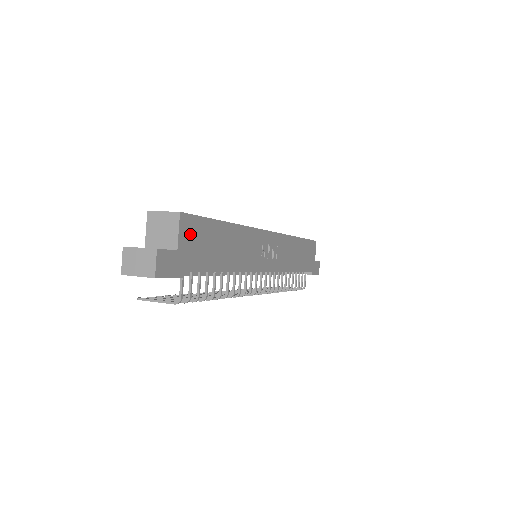
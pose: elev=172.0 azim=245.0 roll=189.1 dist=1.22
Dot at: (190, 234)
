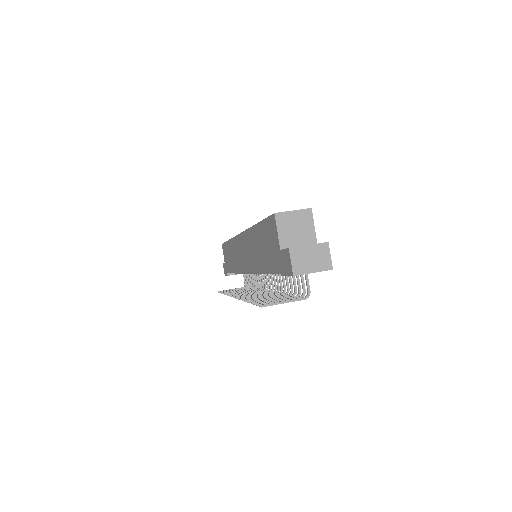
Dot at: occluded
